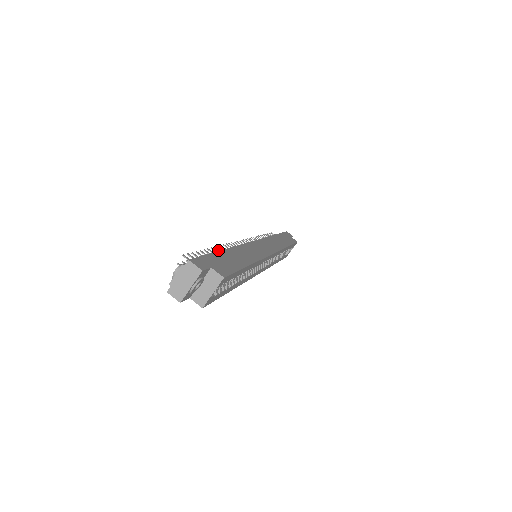
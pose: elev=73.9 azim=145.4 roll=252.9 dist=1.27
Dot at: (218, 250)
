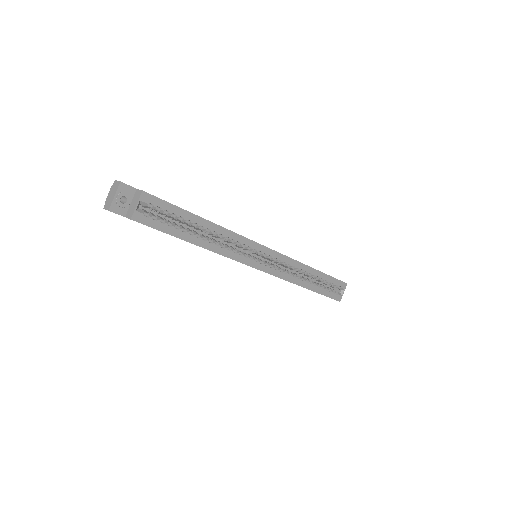
Dot at: occluded
